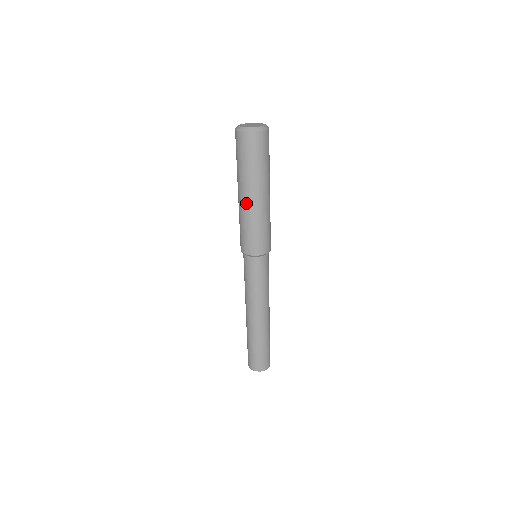
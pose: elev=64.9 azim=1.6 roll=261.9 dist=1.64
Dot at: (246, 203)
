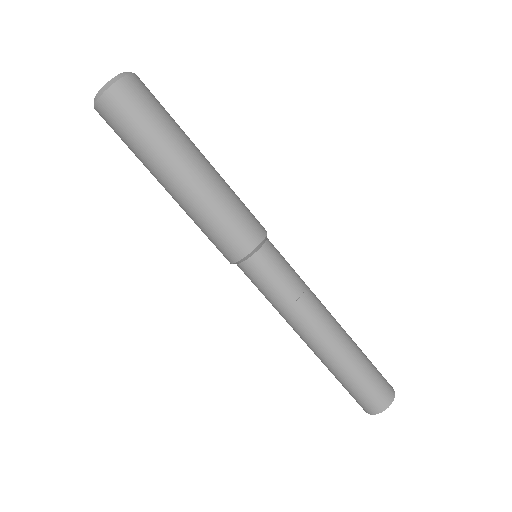
Dot at: (191, 182)
